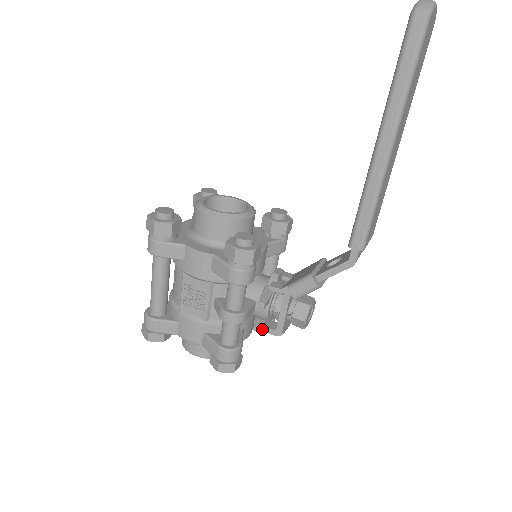
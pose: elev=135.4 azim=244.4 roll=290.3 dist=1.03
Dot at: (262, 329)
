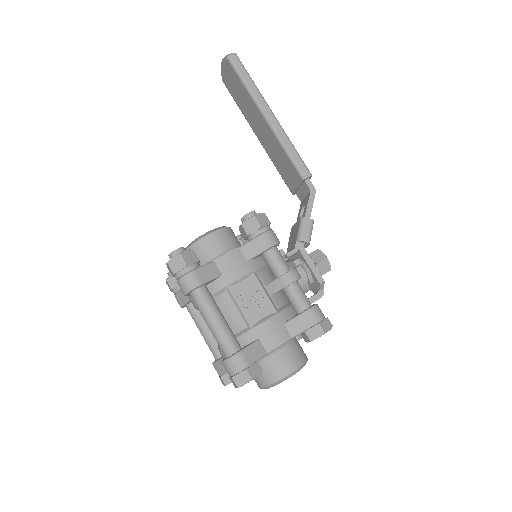
Dot at: occluded
